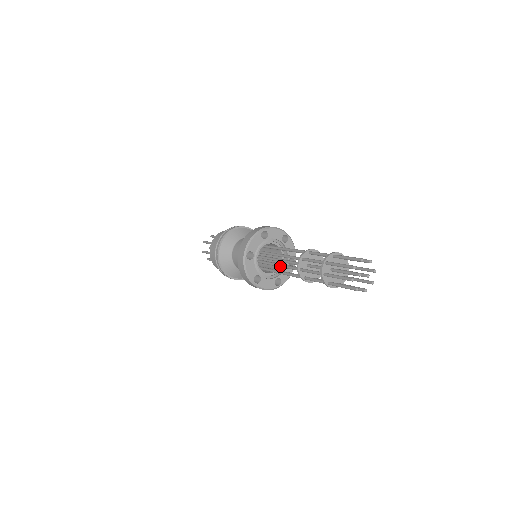
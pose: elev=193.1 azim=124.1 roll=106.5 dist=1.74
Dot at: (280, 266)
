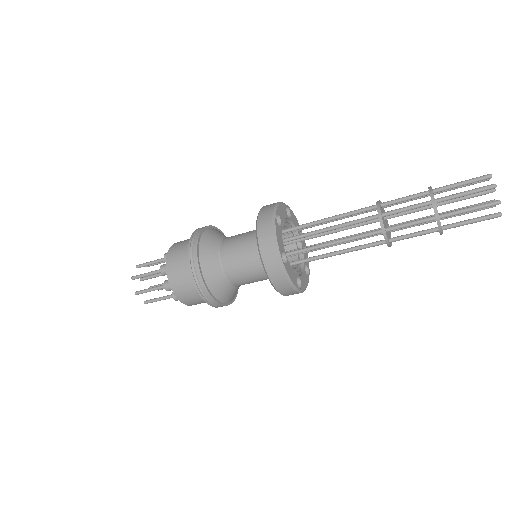
Dot at: (335, 226)
